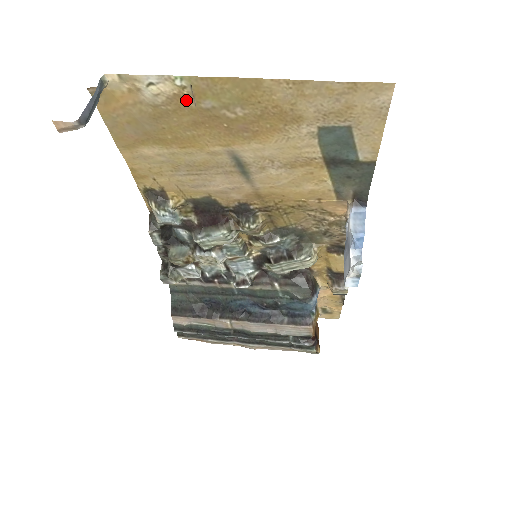
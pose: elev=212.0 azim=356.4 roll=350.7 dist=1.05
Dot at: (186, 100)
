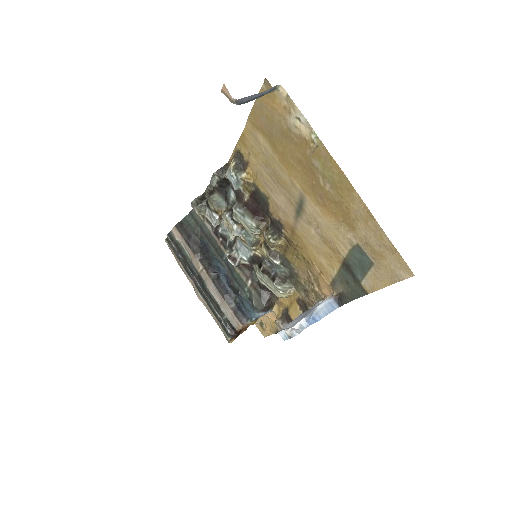
Dot at: (308, 148)
